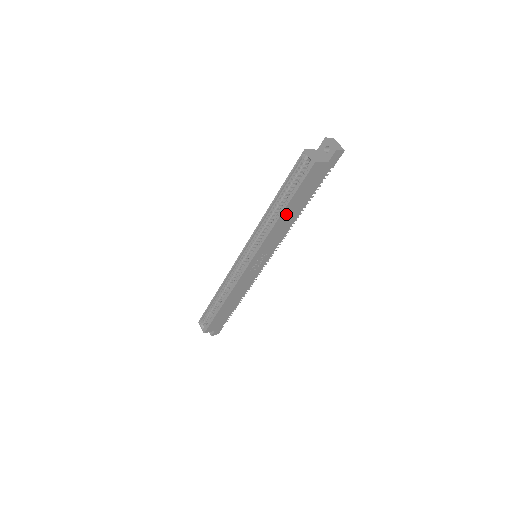
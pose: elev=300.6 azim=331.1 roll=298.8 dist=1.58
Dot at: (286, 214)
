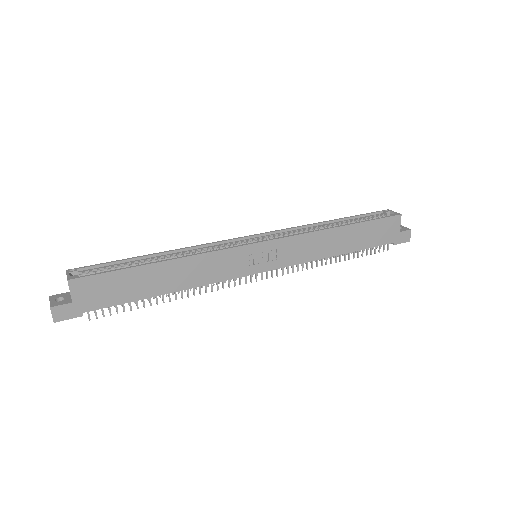
Dot at: (340, 234)
